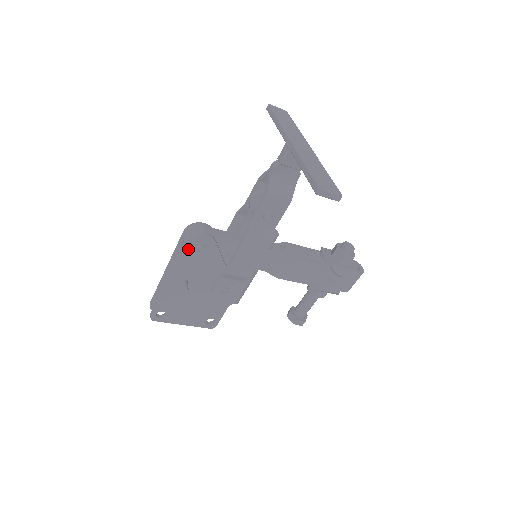
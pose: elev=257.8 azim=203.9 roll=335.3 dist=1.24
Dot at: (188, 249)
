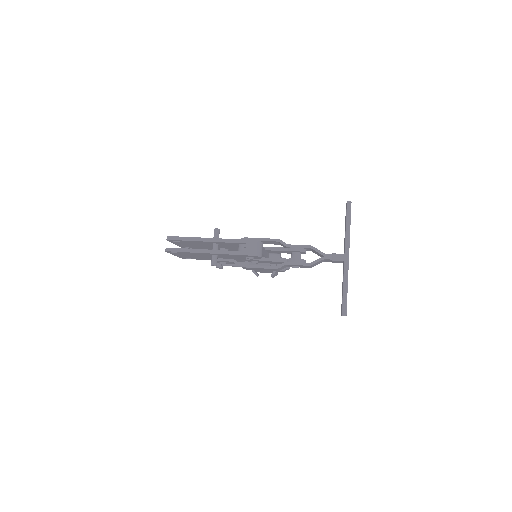
Dot at: (245, 255)
